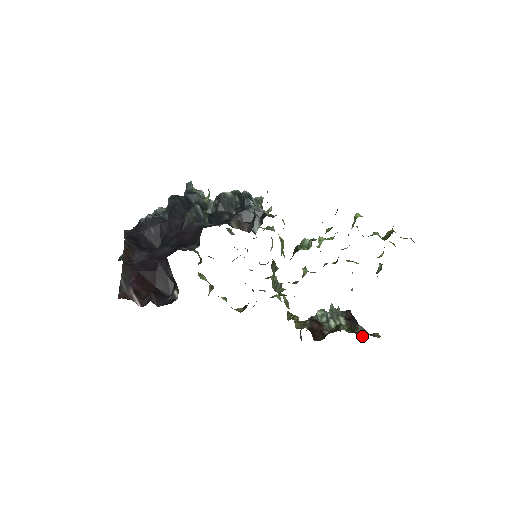
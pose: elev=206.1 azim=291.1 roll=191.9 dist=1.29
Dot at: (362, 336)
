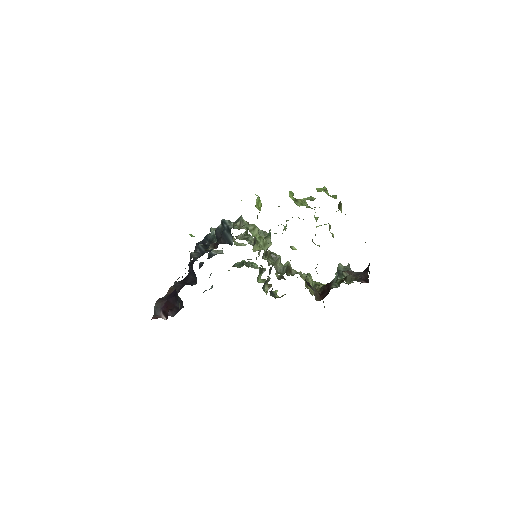
Dot at: (348, 283)
